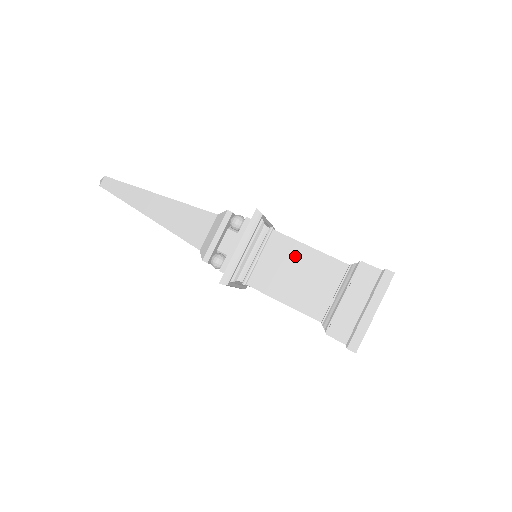
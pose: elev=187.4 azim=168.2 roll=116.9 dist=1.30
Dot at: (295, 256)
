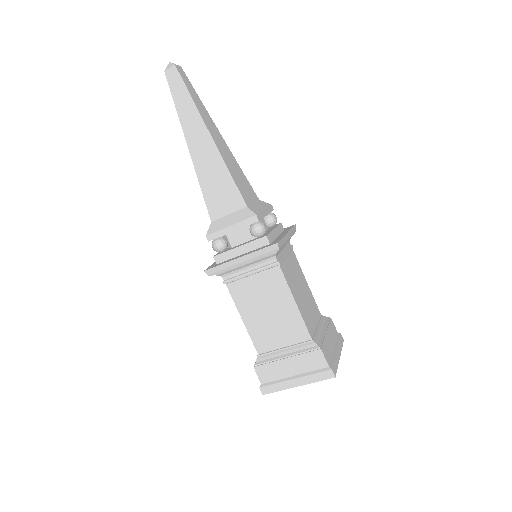
Dot at: (279, 298)
